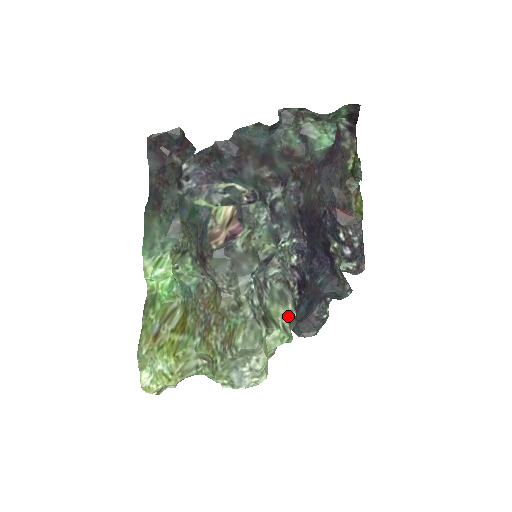
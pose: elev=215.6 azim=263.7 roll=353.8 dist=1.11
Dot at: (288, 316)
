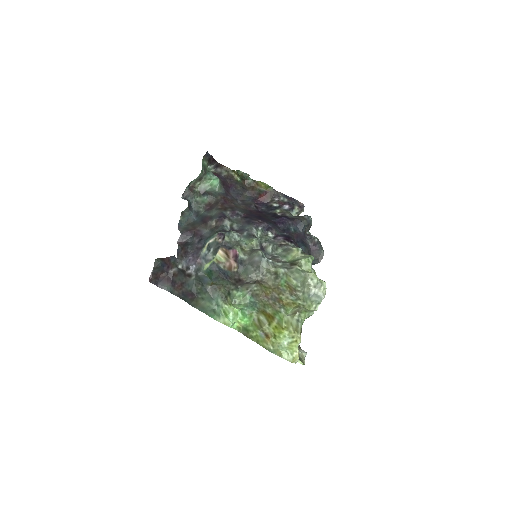
Dot at: (299, 252)
